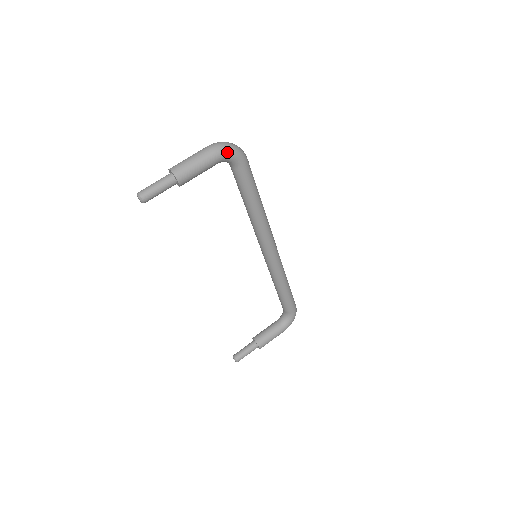
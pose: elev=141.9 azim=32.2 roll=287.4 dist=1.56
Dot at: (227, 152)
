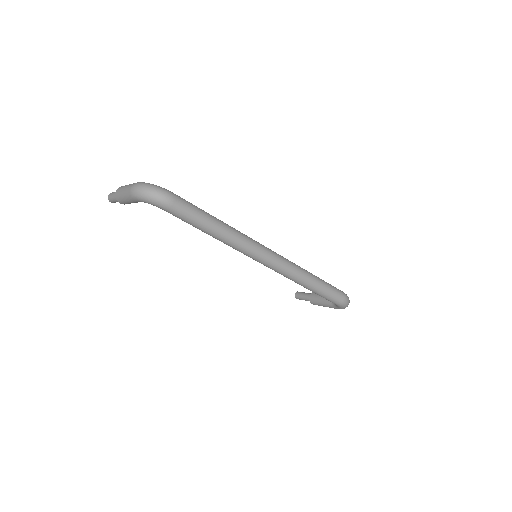
Dot at: (140, 199)
